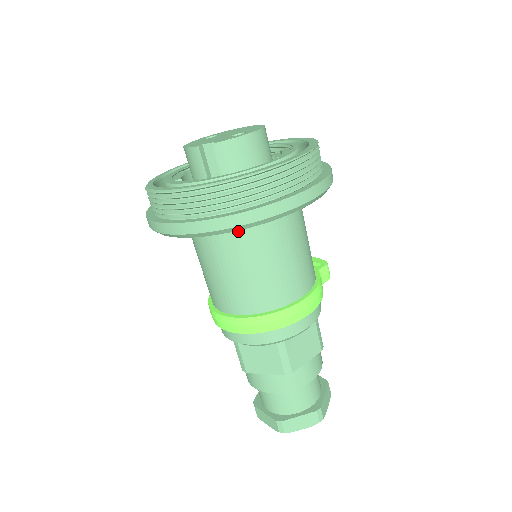
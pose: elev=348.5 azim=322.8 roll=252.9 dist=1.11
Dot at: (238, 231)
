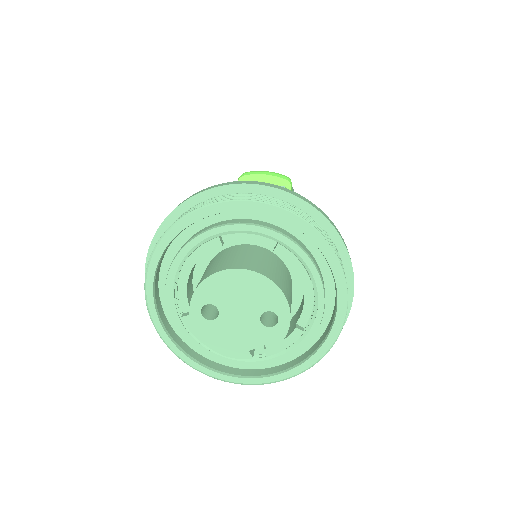
Dot at: occluded
